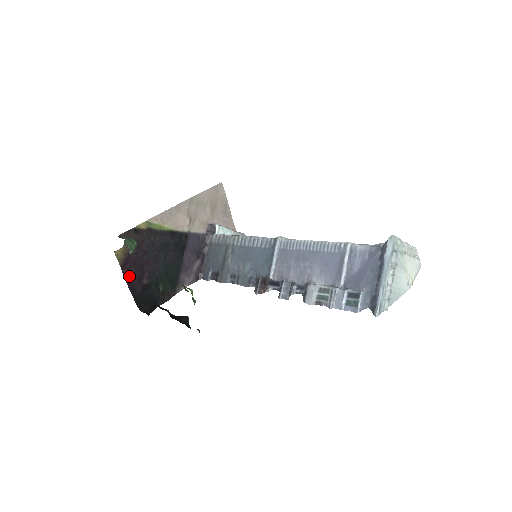
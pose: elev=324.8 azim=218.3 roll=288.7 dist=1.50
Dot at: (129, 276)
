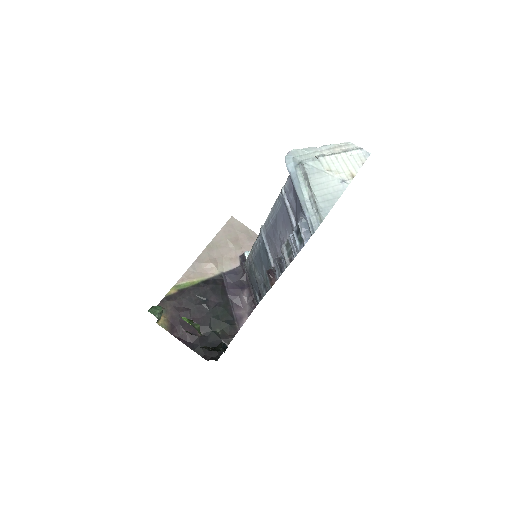
Dot at: (182, 336)
